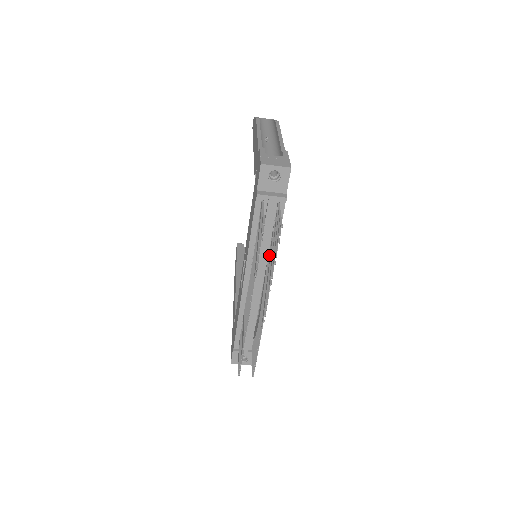
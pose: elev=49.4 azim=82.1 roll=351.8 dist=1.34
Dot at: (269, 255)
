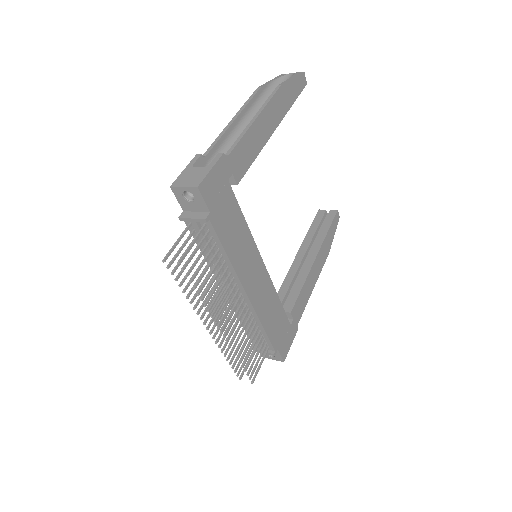
Dot at: occluded
